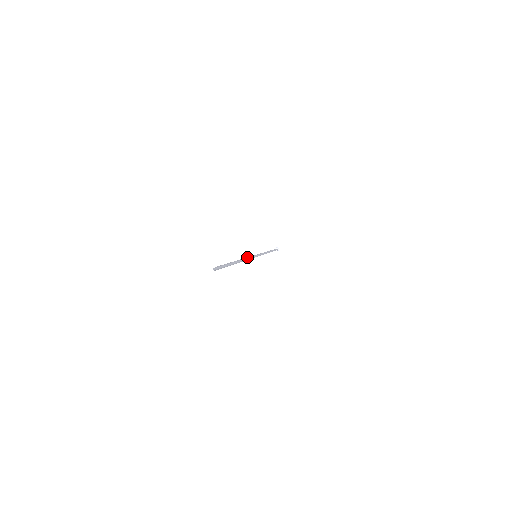
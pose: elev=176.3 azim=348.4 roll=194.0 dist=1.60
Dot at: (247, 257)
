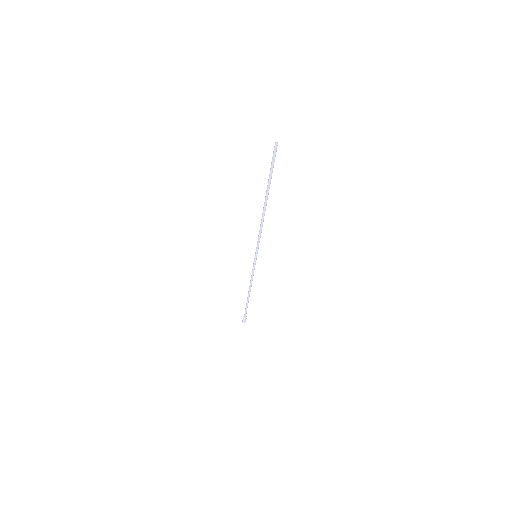
Dot at: (260, 229)
